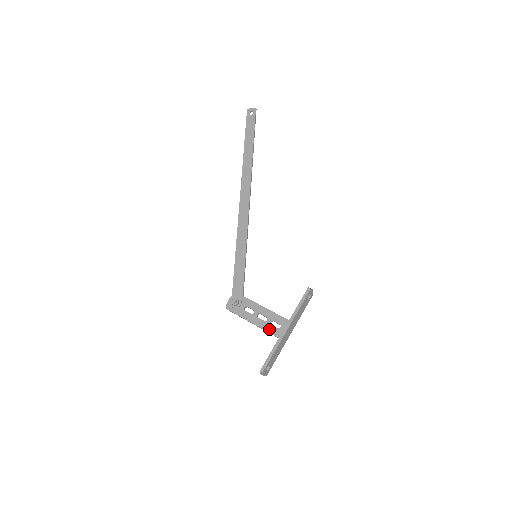
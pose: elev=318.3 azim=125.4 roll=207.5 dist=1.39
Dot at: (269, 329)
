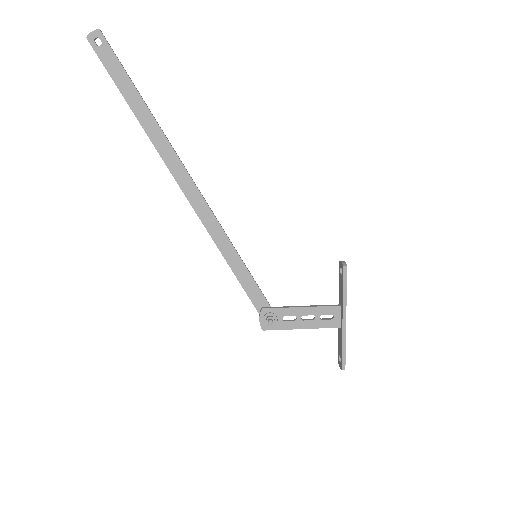
Dot at: (323, 325)
